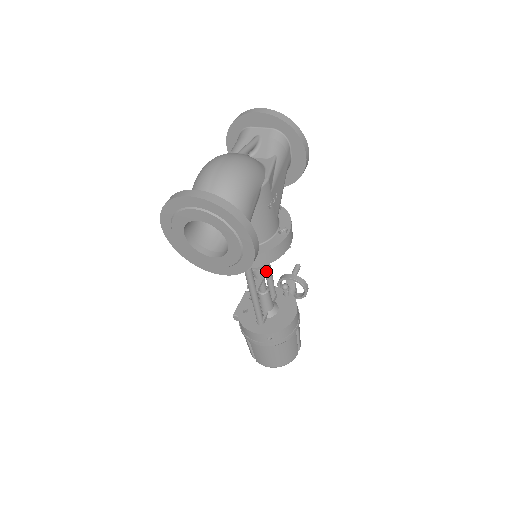
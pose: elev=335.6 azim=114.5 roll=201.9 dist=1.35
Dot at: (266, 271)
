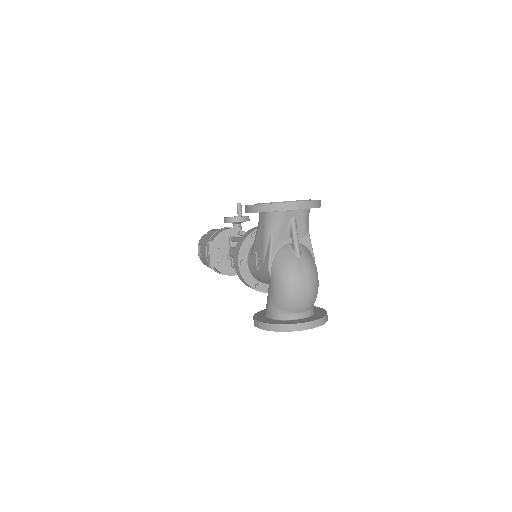
Dot at: occluded
